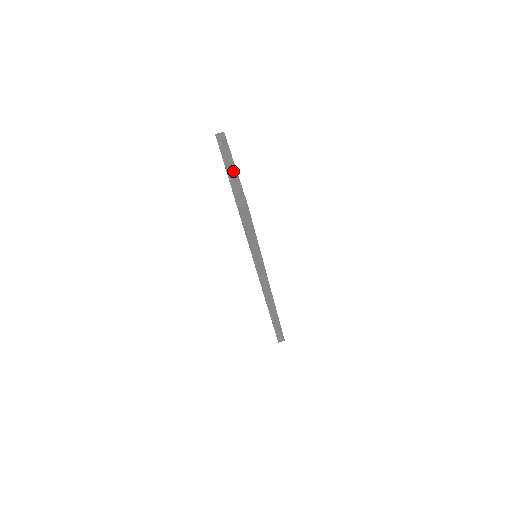
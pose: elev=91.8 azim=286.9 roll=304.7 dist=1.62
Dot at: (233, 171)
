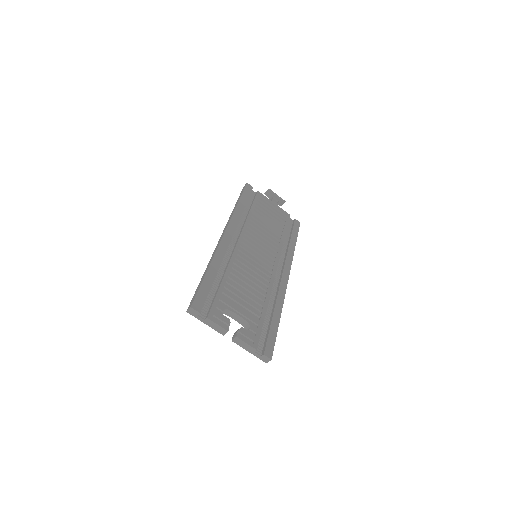
Dot at: (236, 339)
